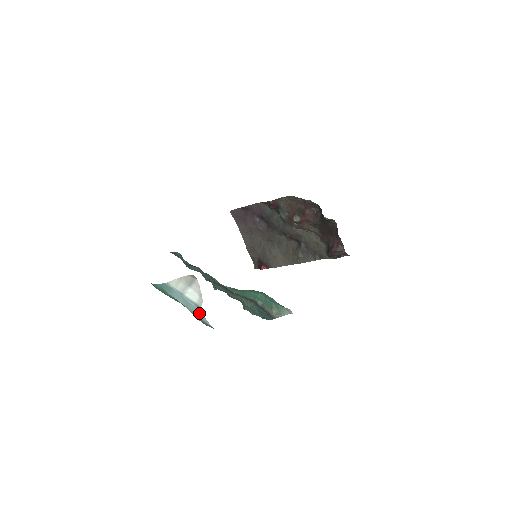
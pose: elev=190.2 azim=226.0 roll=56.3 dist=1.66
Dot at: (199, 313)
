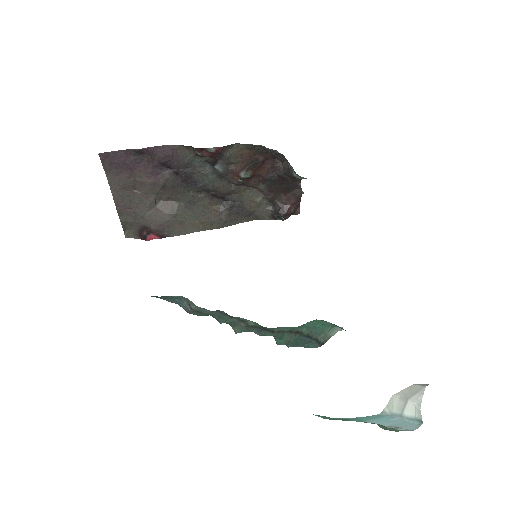
Dot at: (412, 427)
